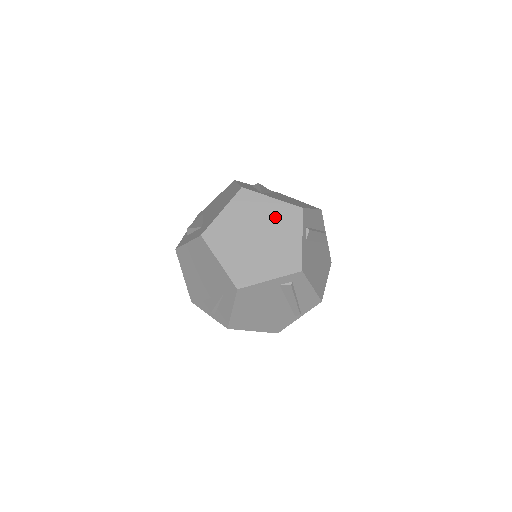
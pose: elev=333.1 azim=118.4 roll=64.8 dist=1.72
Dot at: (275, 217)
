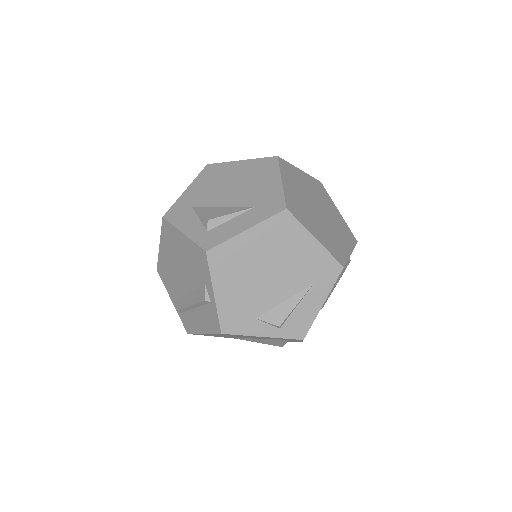
Dot at: (314, 190)
